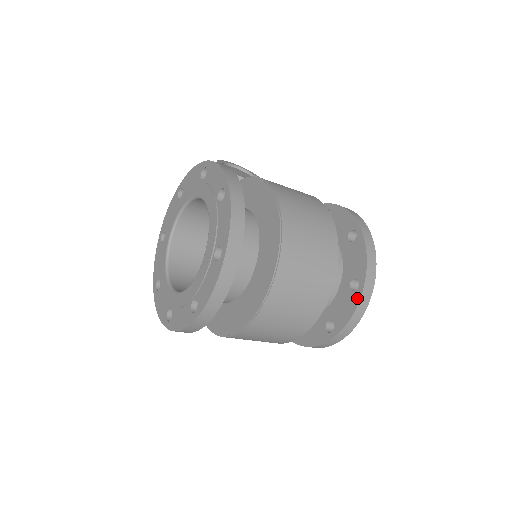
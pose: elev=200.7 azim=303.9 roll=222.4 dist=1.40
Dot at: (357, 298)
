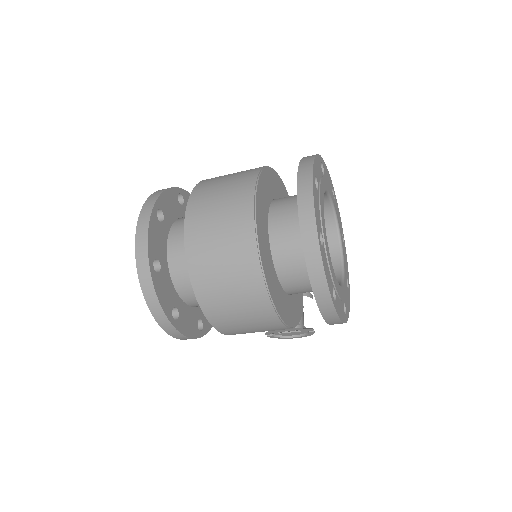
Dot at: (297, 188)
